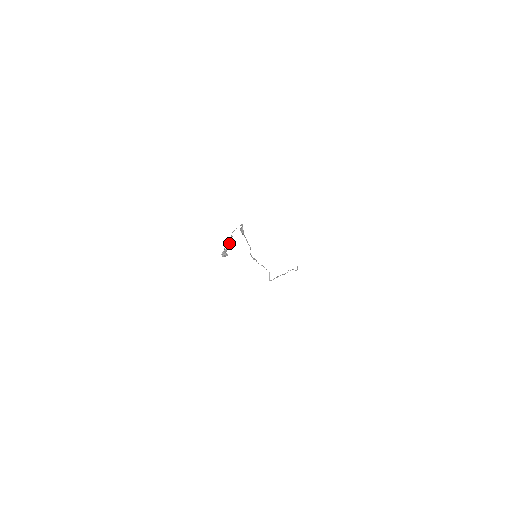
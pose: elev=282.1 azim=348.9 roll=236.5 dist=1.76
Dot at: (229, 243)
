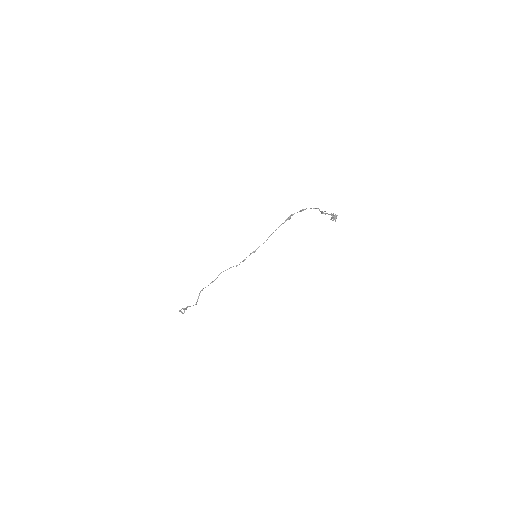
Dot at: (325, 213)
